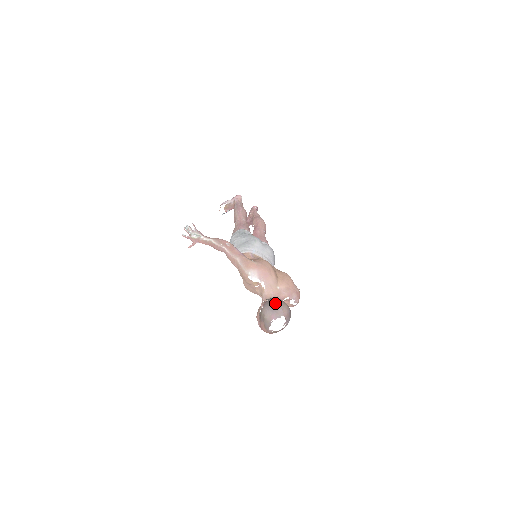
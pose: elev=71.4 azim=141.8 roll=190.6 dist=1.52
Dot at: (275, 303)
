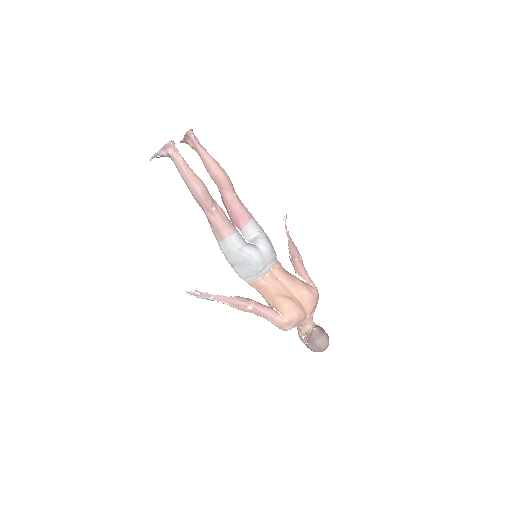
Dot at: (319, 346)
